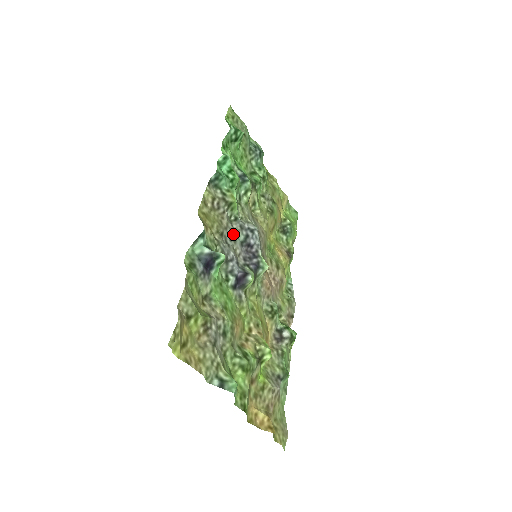
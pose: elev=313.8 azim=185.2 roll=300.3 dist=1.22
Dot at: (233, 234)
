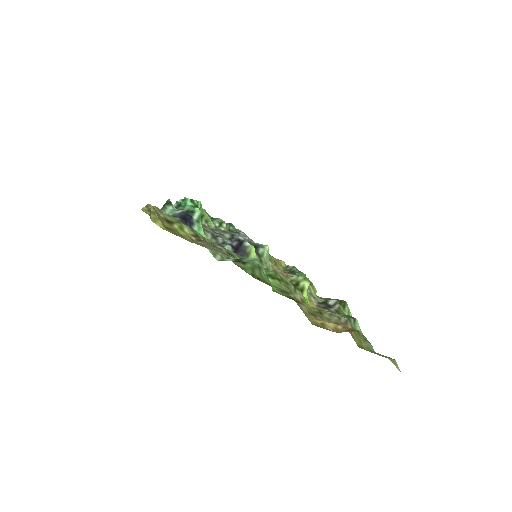
Dot at: (216, 233)
